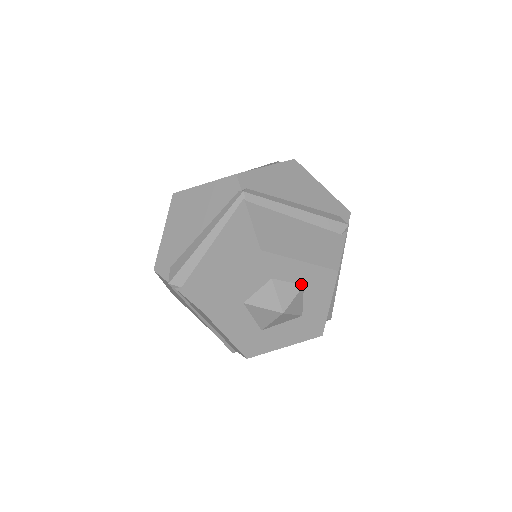
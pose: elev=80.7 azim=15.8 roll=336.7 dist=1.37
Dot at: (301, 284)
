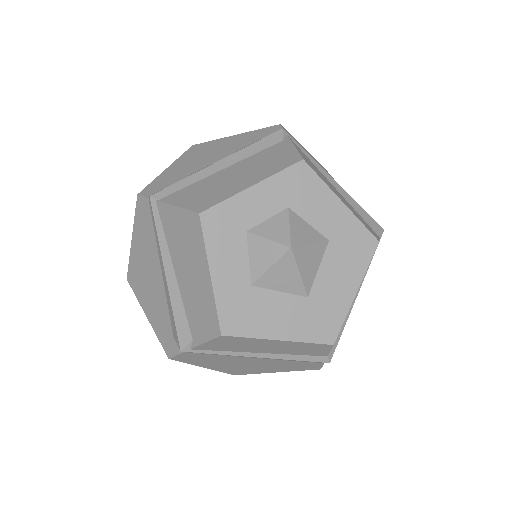
Dot at: (284, 209)
